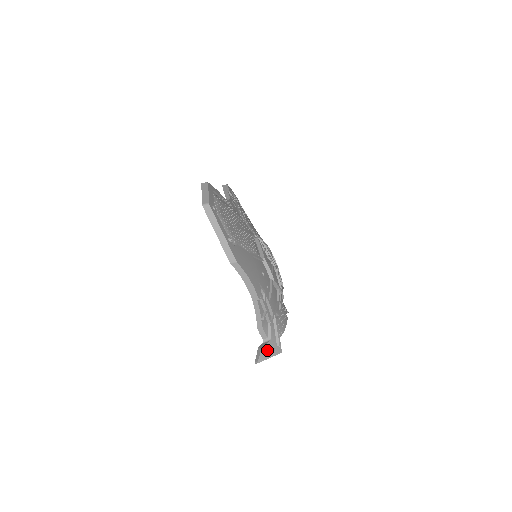
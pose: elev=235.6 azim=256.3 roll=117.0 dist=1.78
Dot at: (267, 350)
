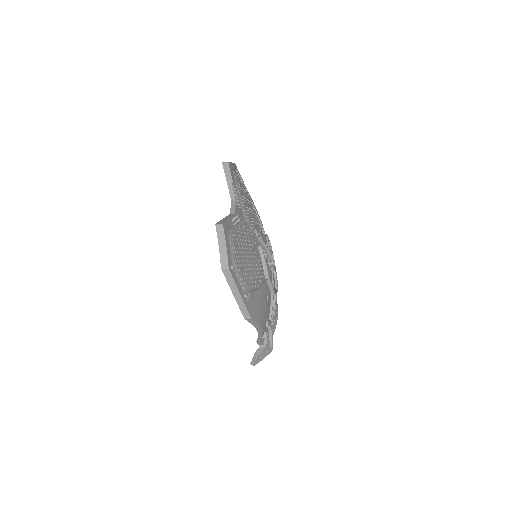
Dot at: (262, 355)
